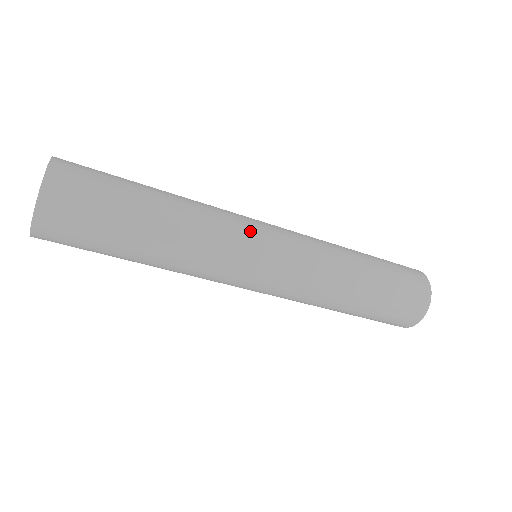
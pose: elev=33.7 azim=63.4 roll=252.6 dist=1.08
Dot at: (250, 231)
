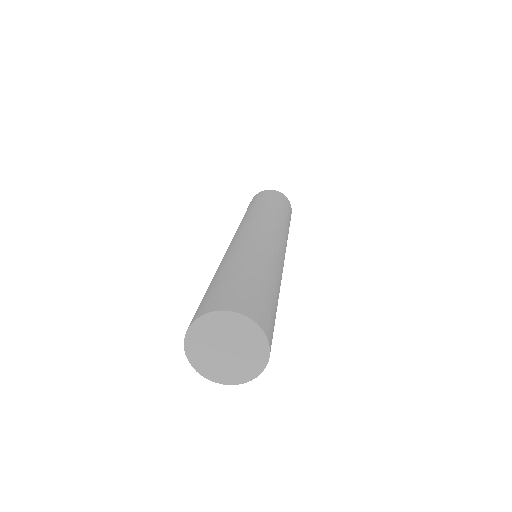
Dot at: occluded
